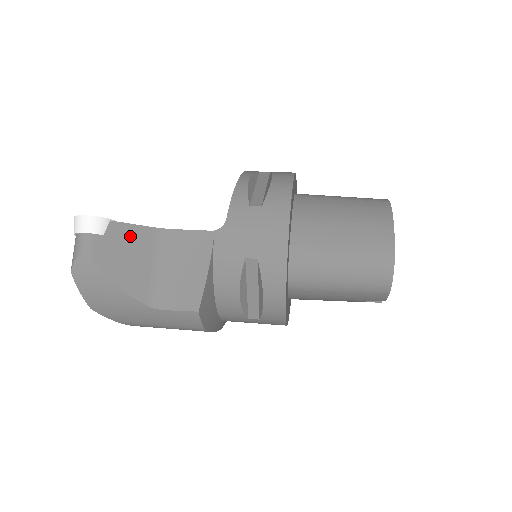
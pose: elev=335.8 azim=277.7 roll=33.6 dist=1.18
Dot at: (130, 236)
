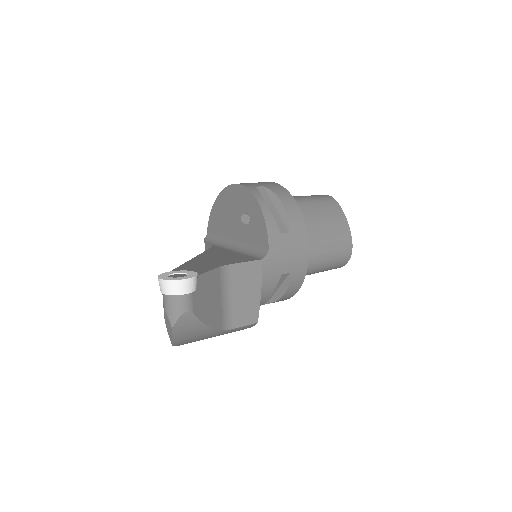
Dot at: (209, 282)
